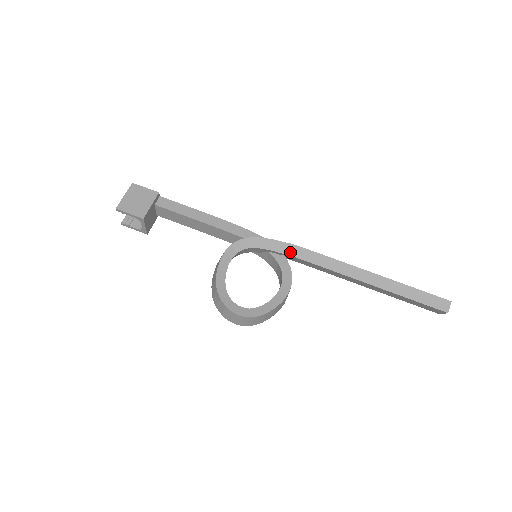
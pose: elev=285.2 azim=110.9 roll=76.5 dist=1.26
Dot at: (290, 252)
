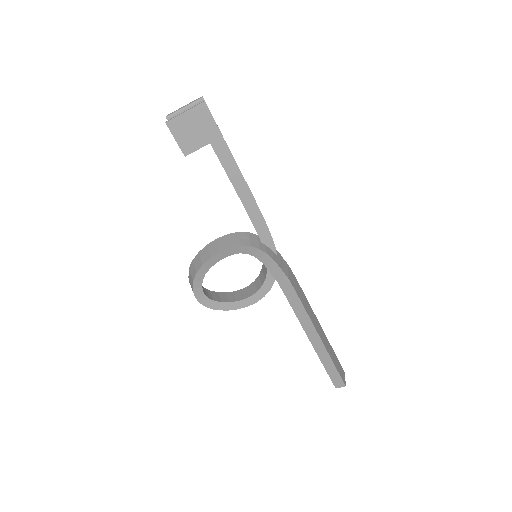
Dot at: (281, 283)
